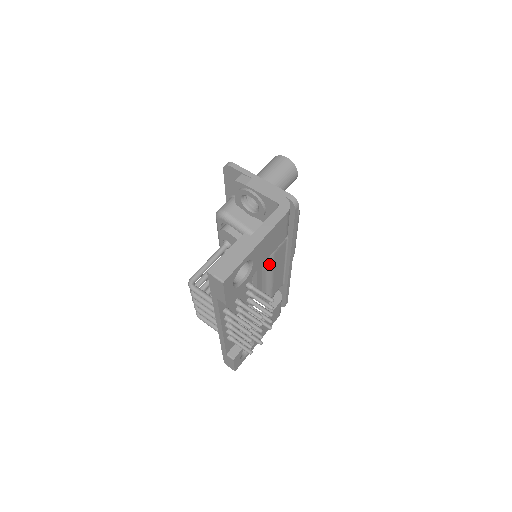
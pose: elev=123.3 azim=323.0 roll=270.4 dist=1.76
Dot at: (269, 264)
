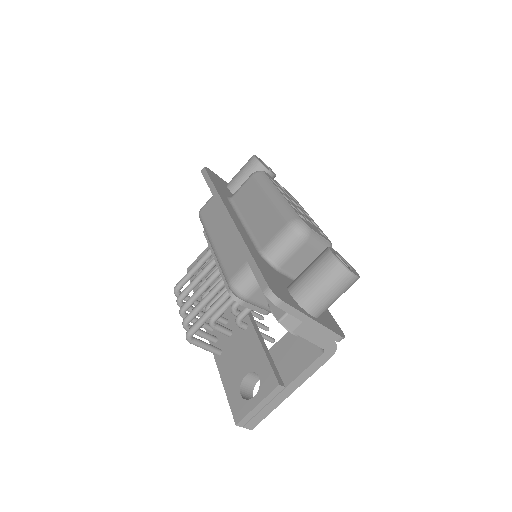
Dot at: occluded
